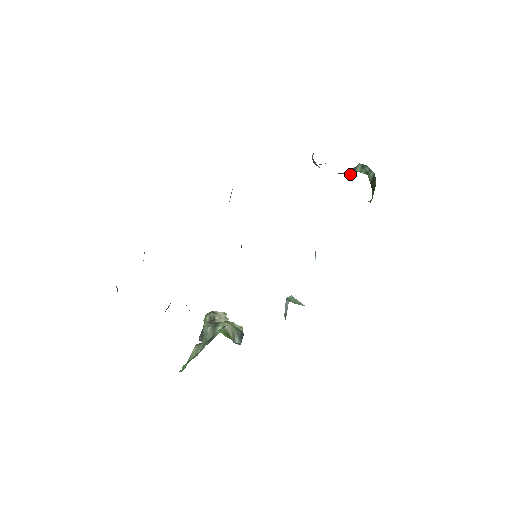
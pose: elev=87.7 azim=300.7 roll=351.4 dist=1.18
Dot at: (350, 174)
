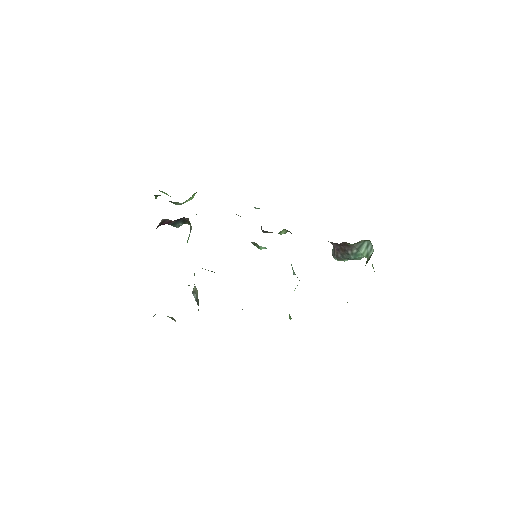
Dot at: (354, 258)
